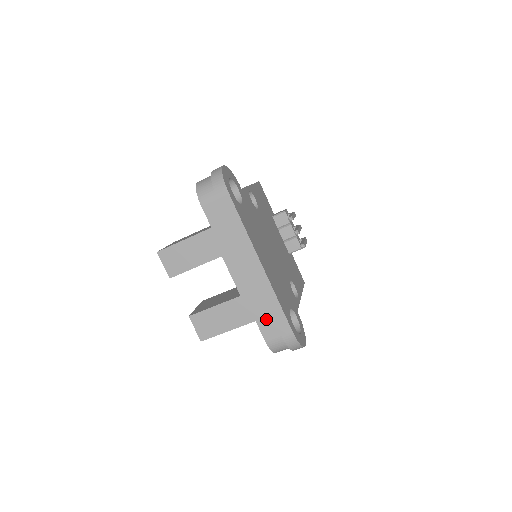
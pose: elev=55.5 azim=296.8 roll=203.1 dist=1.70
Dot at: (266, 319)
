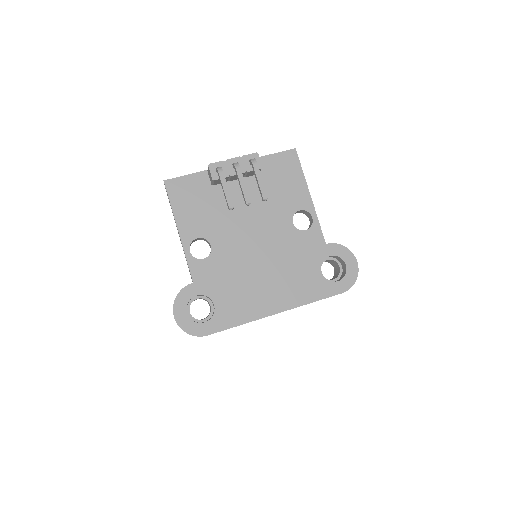
Dot at: occluded
